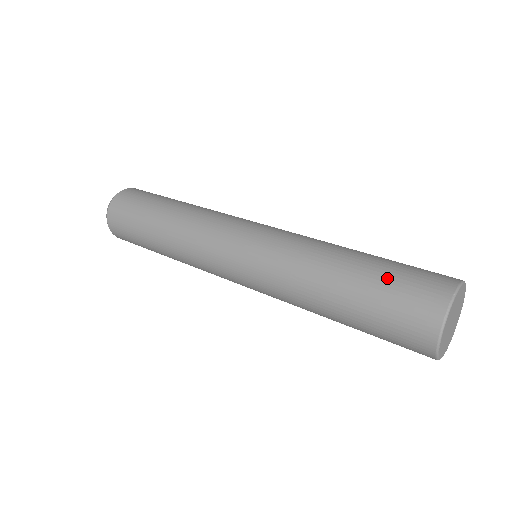
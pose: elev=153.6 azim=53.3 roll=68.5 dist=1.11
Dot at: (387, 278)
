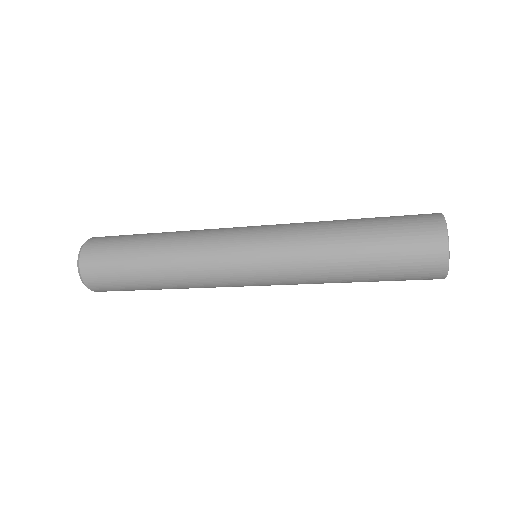
Dot at: occluded
